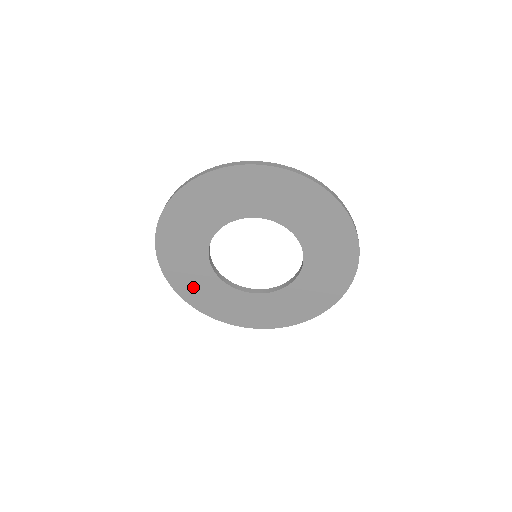
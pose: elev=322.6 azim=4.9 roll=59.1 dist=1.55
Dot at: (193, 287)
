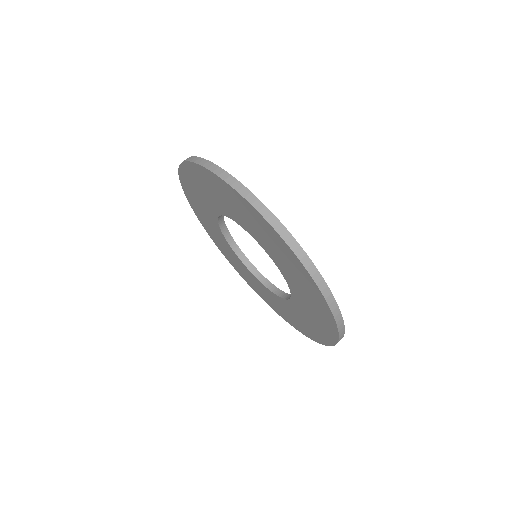
Dot at: (196, 202)
